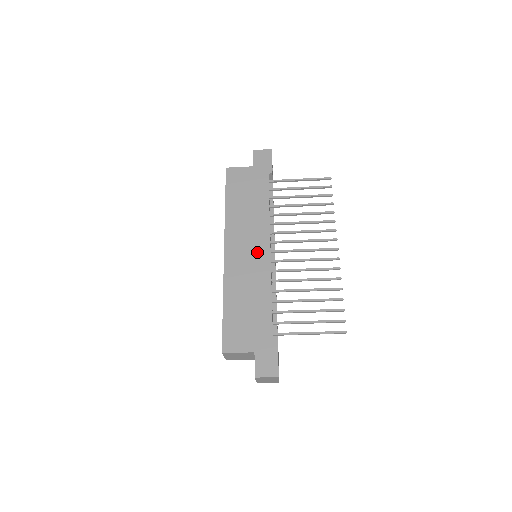
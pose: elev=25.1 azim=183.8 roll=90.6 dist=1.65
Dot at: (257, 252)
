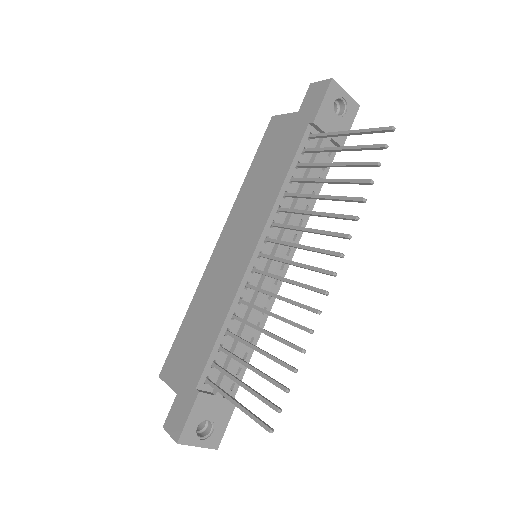
Dot at: (241, 252)
